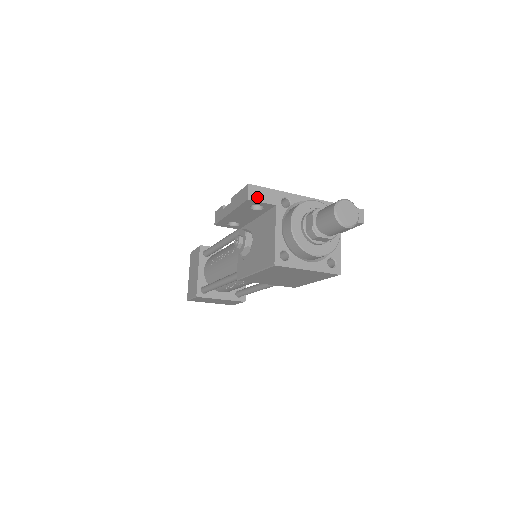
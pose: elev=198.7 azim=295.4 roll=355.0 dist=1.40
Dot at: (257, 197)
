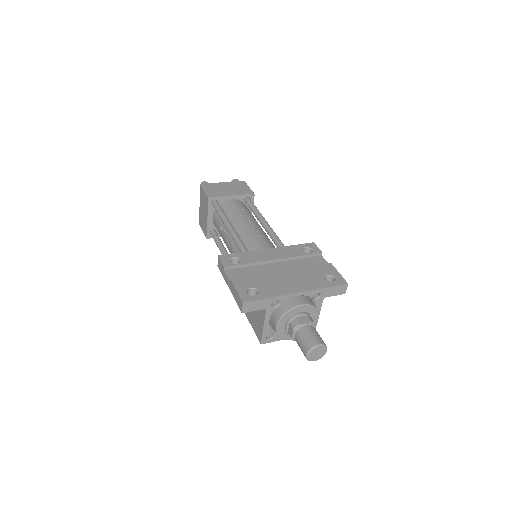
Dot at: (250, 309)
